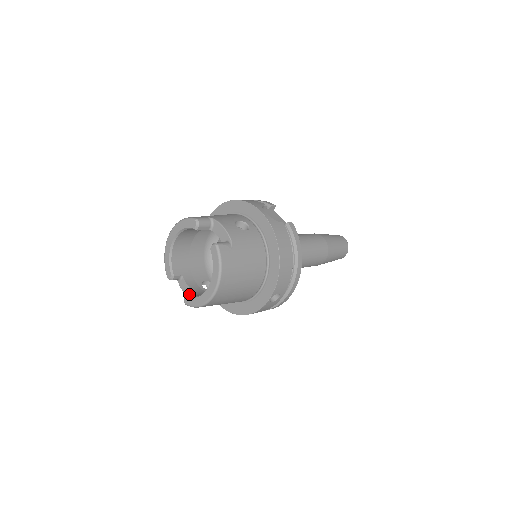
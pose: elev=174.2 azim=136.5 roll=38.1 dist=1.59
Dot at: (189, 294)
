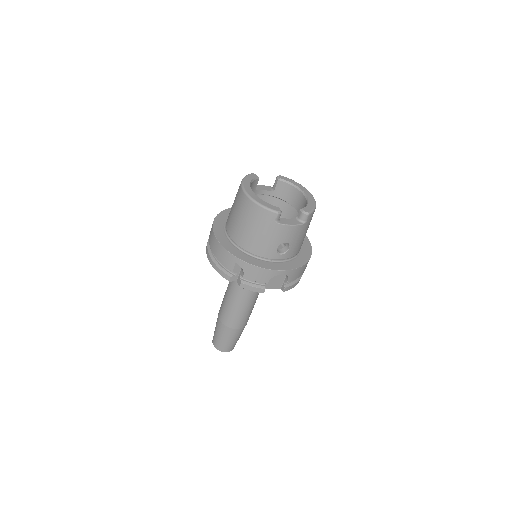
Dot at: (301, 210)
